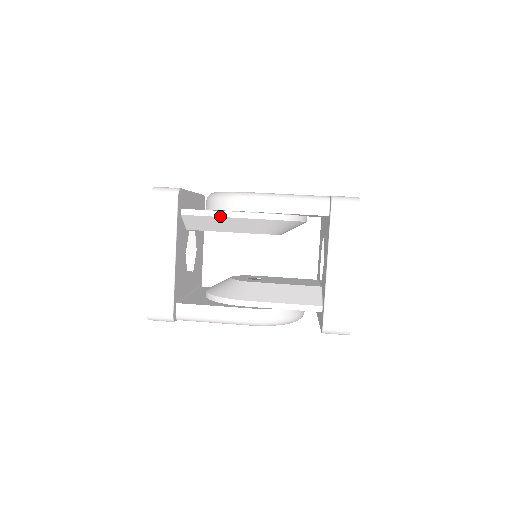
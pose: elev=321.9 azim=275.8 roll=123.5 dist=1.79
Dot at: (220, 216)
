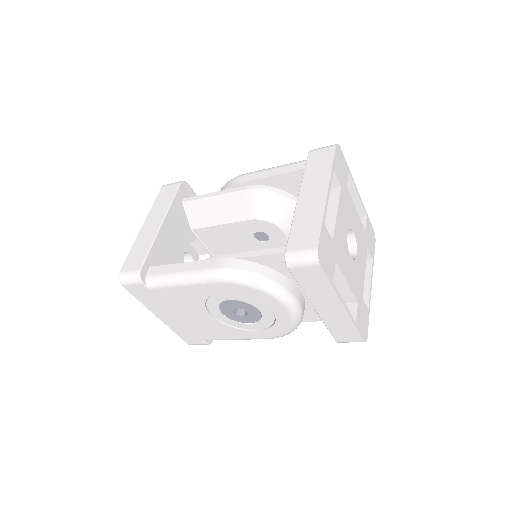
Dot at: (213, 195)
